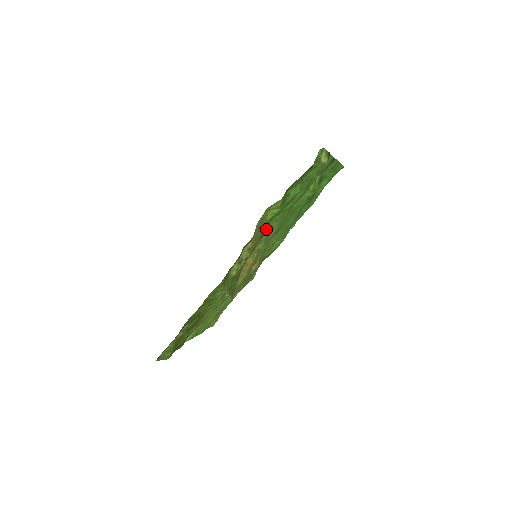
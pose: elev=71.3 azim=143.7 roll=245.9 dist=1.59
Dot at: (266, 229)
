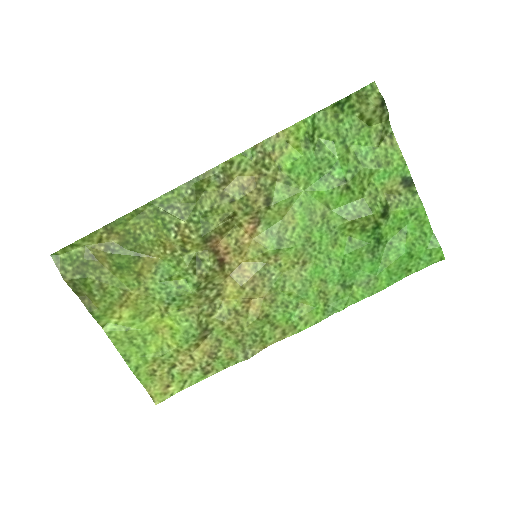
Dot at: (279, 195)
